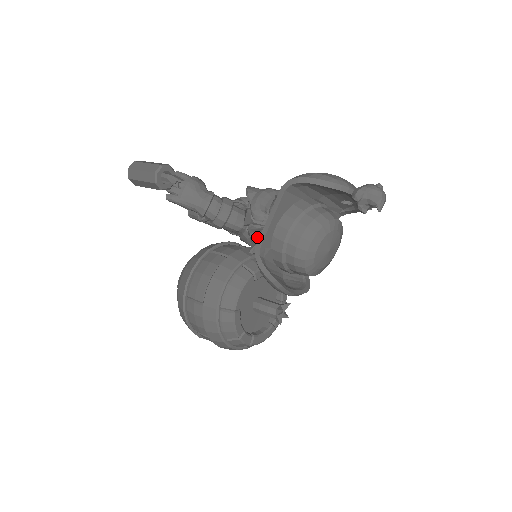
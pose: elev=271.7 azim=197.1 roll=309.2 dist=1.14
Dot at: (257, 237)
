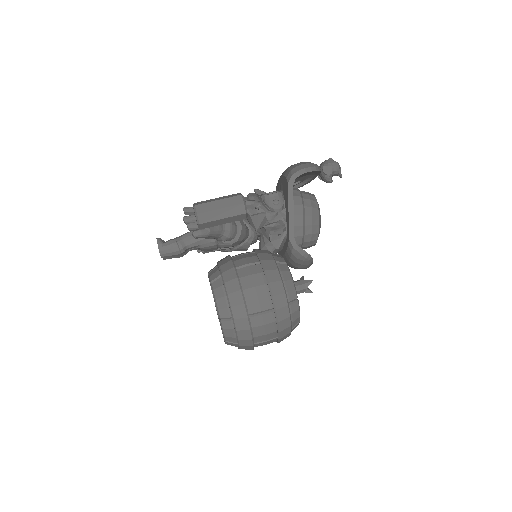
Dot at: (282, 232)
